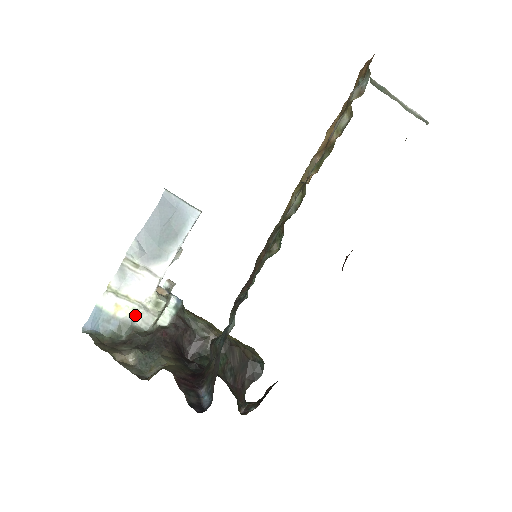
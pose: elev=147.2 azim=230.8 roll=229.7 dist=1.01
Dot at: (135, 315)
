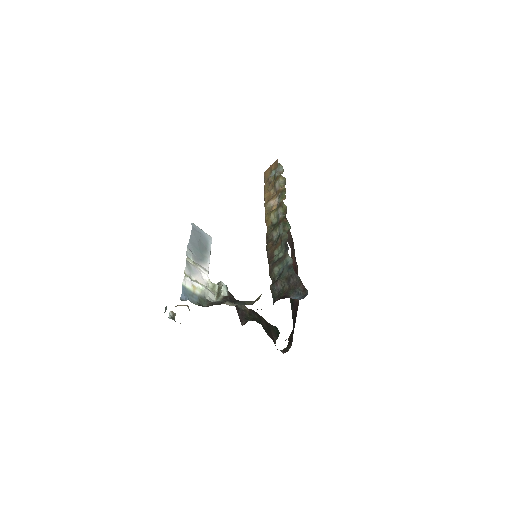
Dot at: (204, 293)
